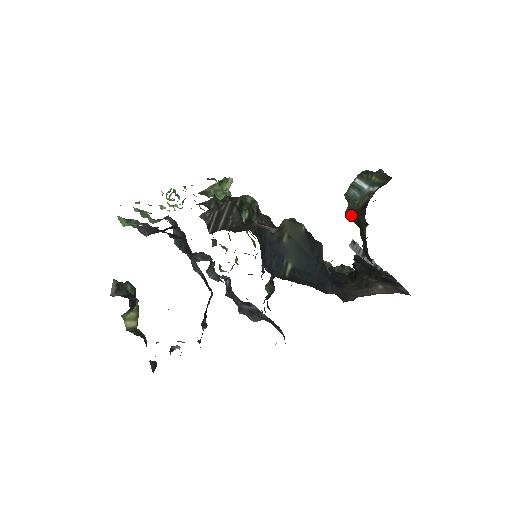
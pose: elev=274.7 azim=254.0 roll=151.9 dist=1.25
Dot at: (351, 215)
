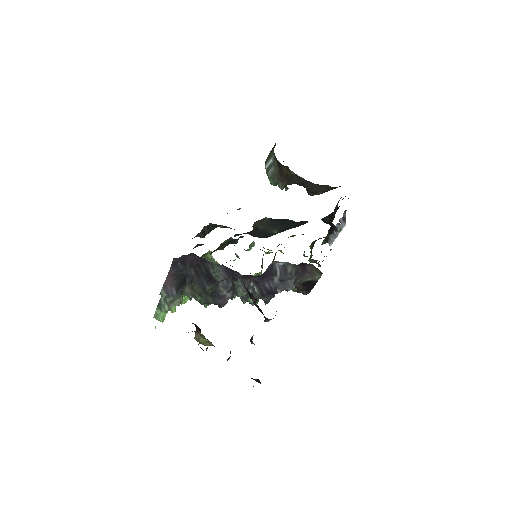
Dot at: (282, 183)
